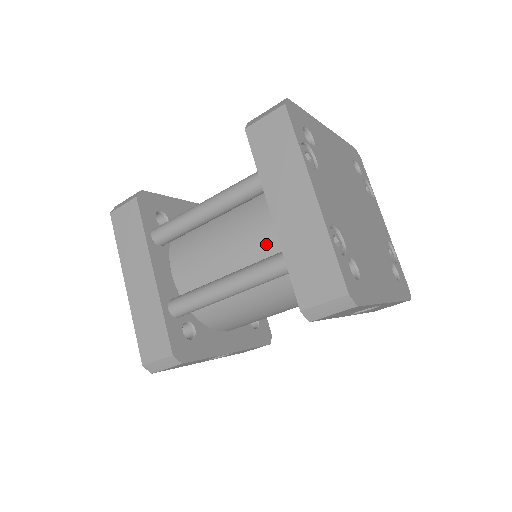
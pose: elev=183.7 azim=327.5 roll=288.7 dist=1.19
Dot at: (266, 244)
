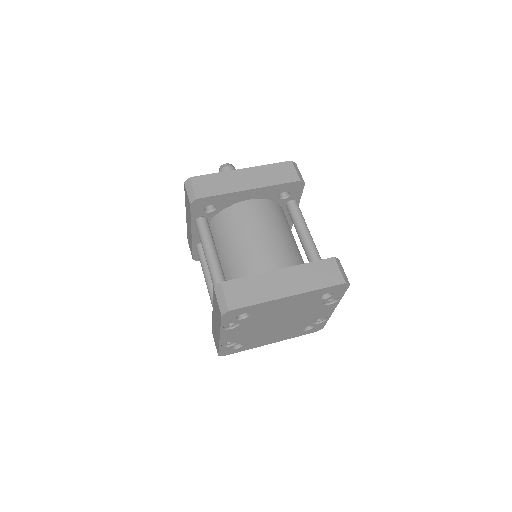
Dot at: occluded
